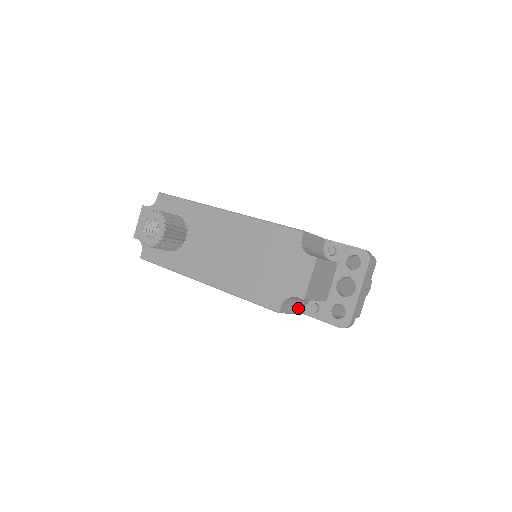
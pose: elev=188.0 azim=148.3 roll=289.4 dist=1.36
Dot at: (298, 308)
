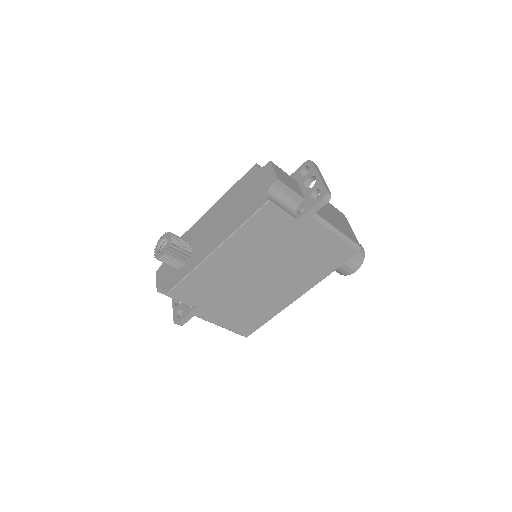
Dot at: (288, 212)
